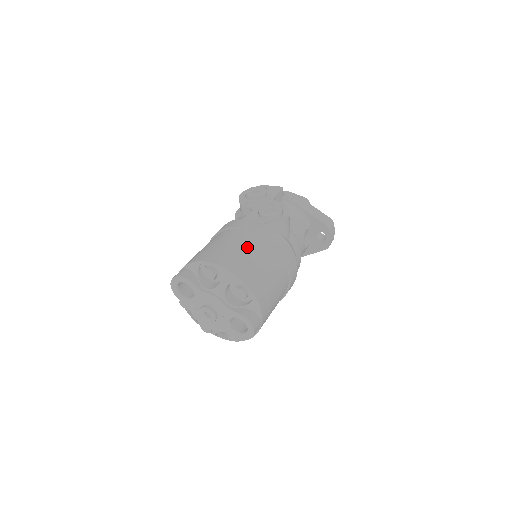
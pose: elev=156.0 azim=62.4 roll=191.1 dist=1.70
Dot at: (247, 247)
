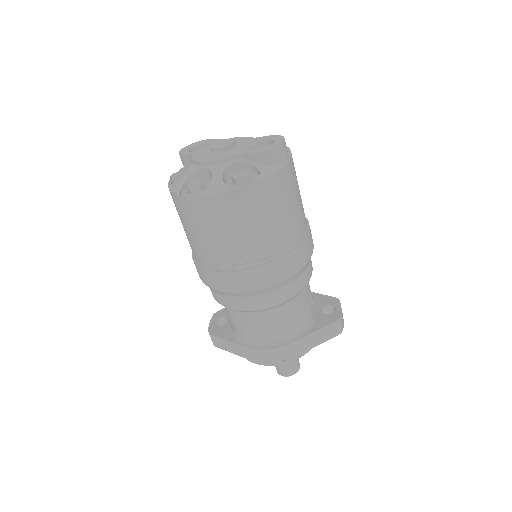
Dot at: occluded
